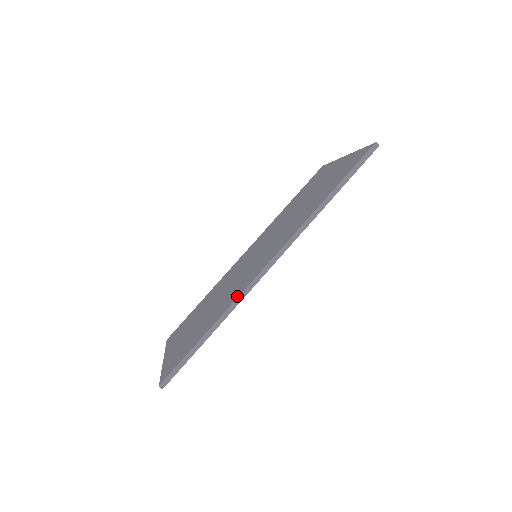
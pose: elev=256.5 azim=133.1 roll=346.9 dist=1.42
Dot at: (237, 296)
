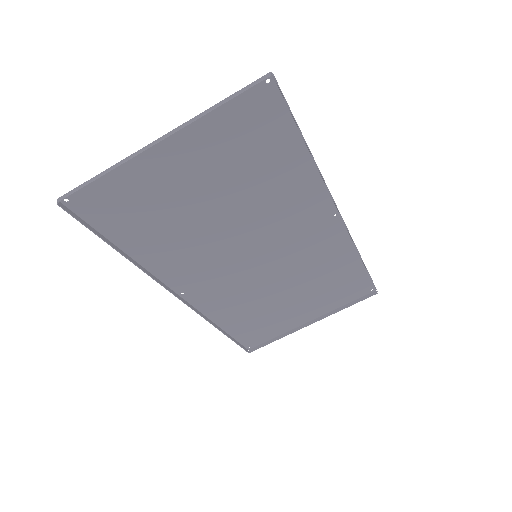
Dot at: (320, 183)
